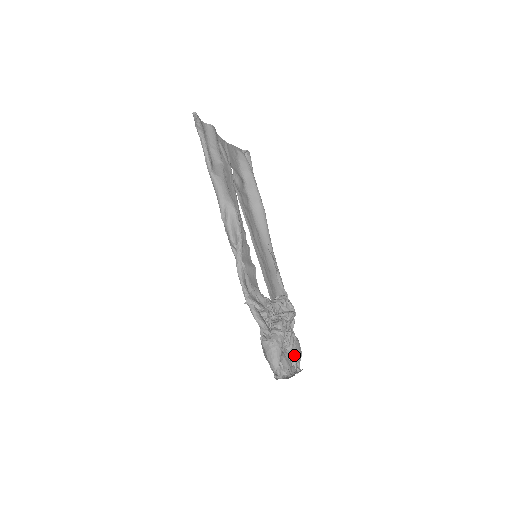
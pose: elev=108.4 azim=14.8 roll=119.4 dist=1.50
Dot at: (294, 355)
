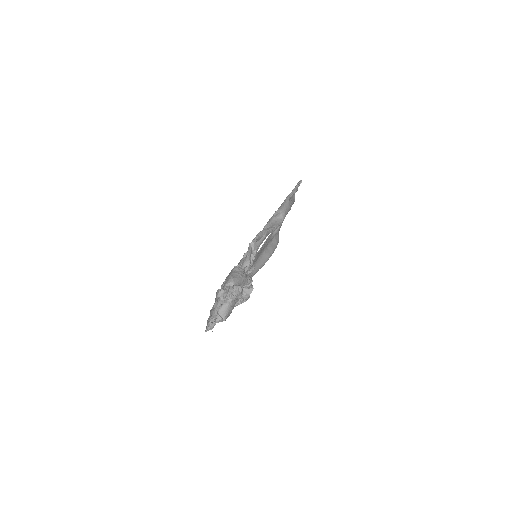
Dot at: (224, 312)
